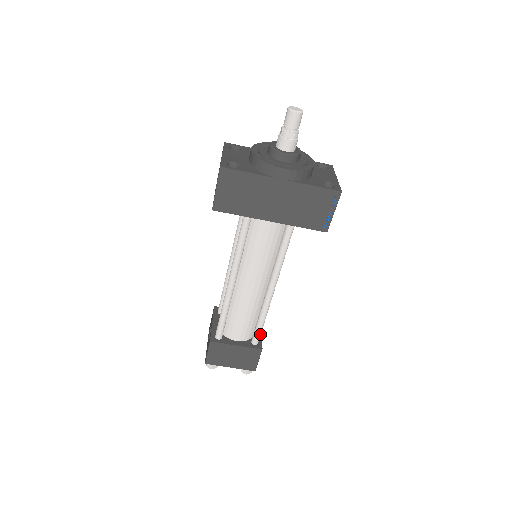
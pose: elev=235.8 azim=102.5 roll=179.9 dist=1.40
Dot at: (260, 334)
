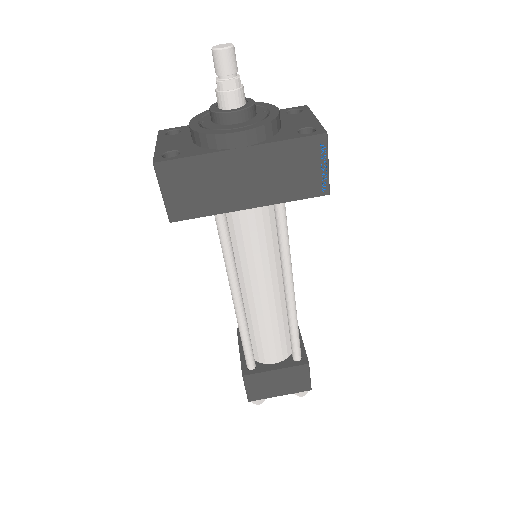
Dot at: (299, 346)
